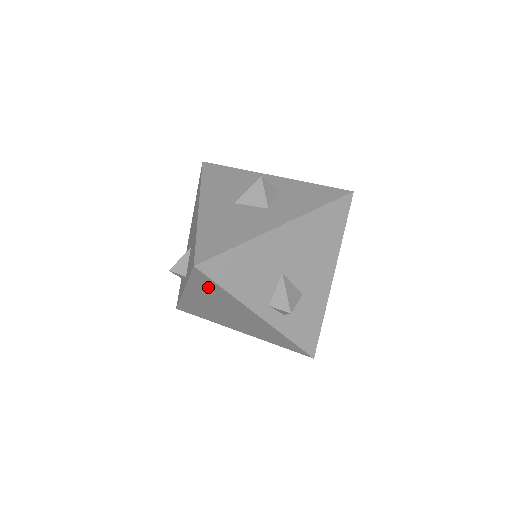
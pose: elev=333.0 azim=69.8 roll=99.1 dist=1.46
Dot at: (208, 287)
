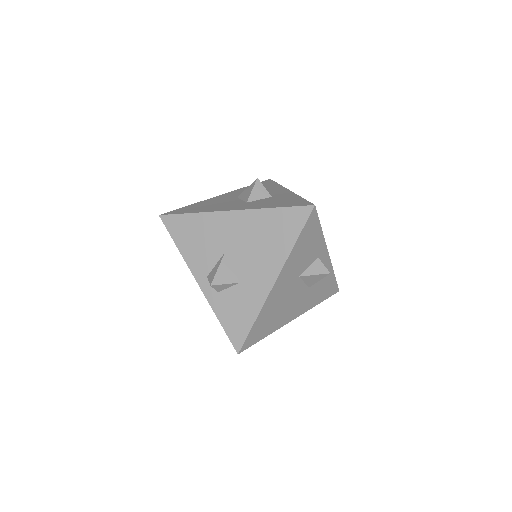
Dot at: occluded
